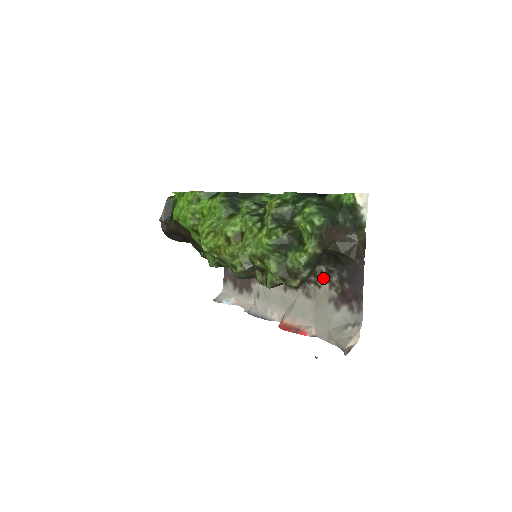
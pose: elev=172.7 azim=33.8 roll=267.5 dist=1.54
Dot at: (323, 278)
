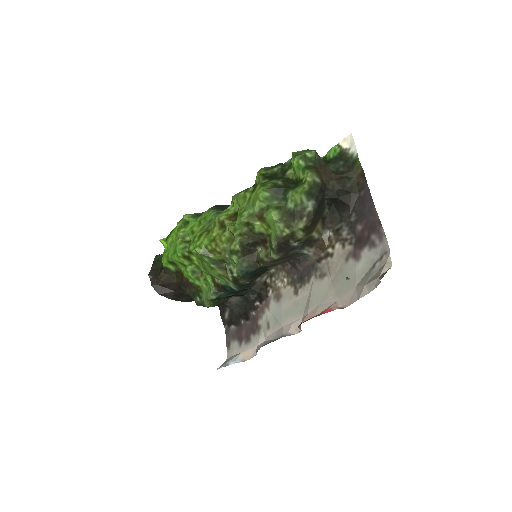
Dot at: (333, 243)
